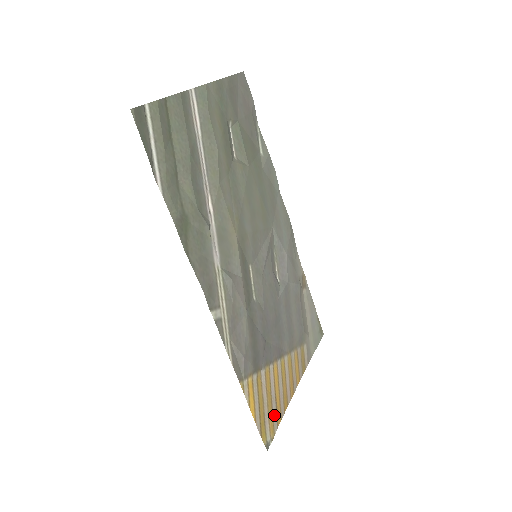
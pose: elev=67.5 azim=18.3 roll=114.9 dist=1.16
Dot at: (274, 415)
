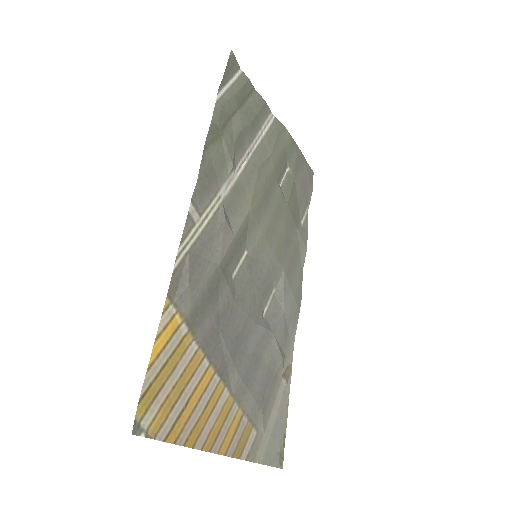
Dot at: (171, 417)
